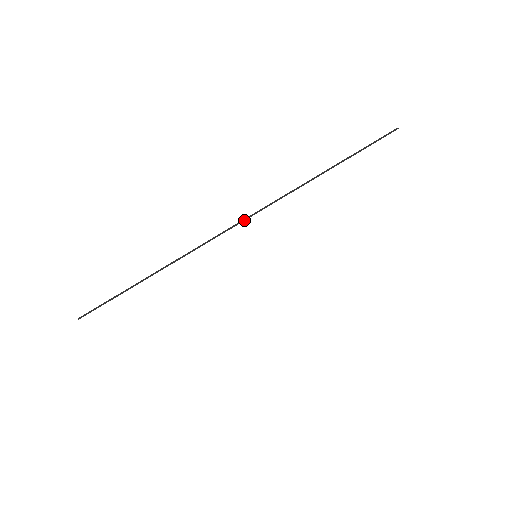
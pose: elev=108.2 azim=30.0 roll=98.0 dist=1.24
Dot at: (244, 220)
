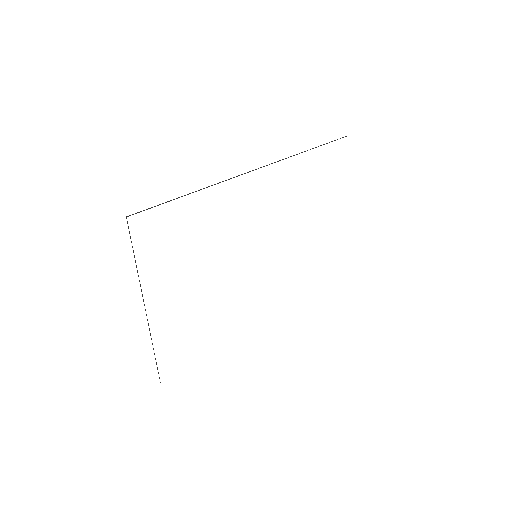
Dot at: occluded
